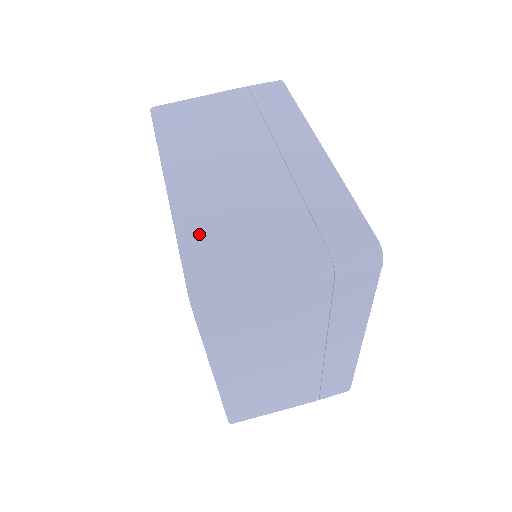
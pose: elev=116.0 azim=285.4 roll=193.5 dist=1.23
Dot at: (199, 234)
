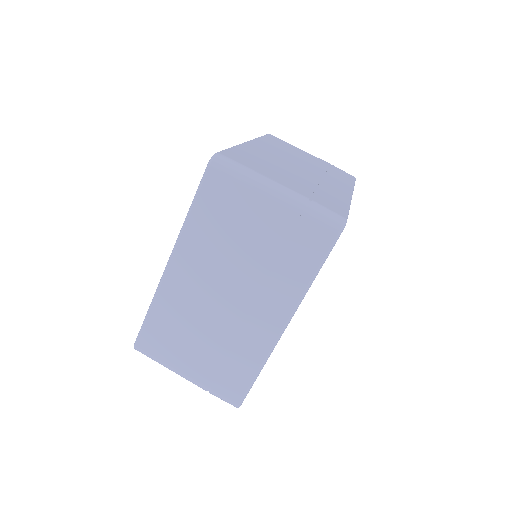
Dot at: (159, 321)
